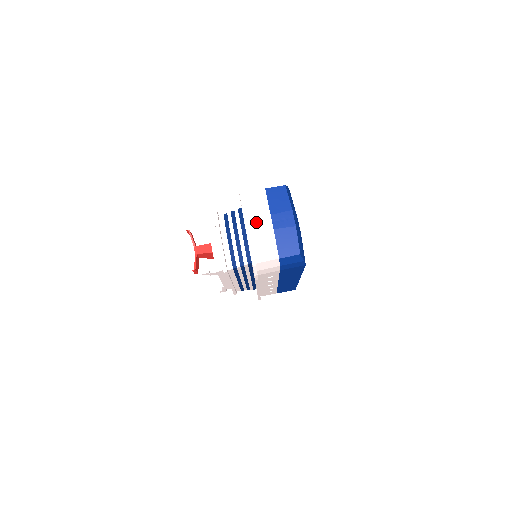
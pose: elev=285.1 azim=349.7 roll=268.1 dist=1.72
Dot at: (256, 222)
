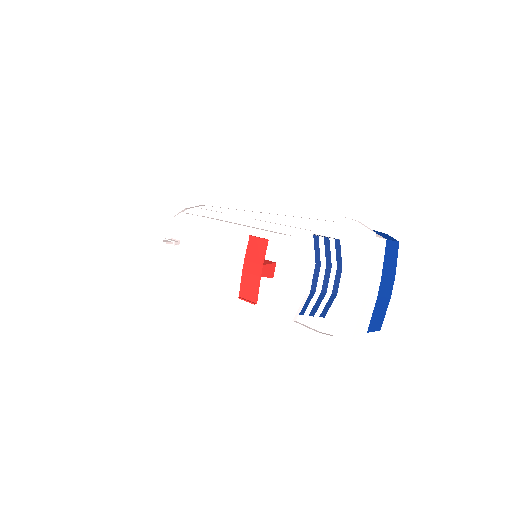
Dot at: (370, 283)
